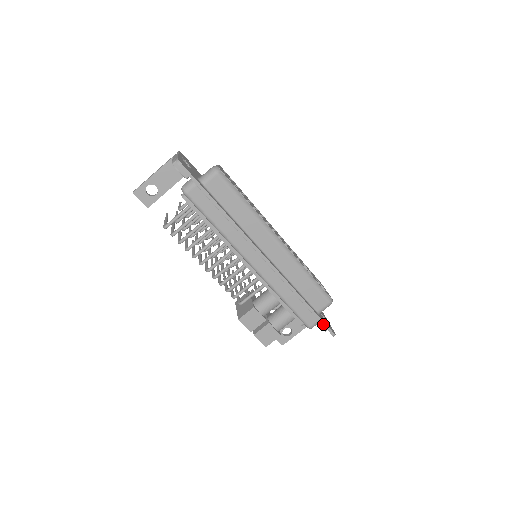
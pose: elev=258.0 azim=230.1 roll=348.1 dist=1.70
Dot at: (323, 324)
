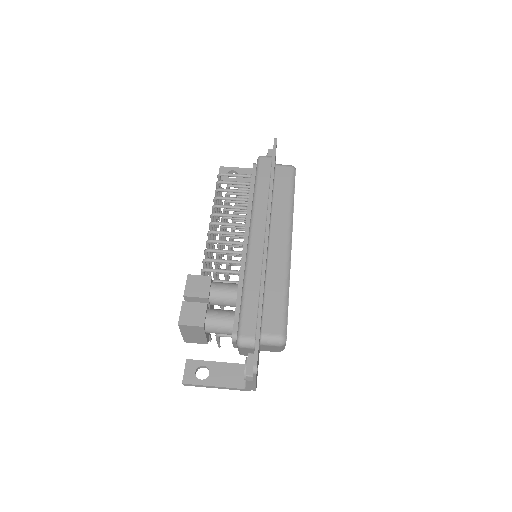
Dot at: (256, 342)
